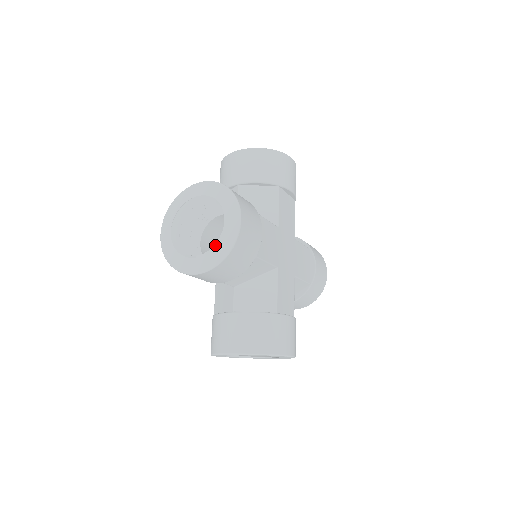
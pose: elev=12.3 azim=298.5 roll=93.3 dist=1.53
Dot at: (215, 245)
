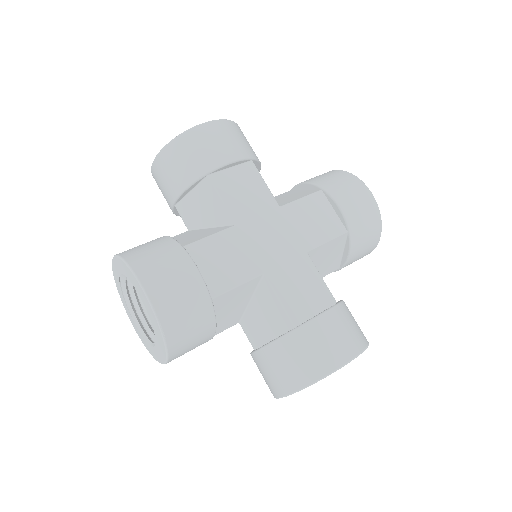
Dot at: occluded
